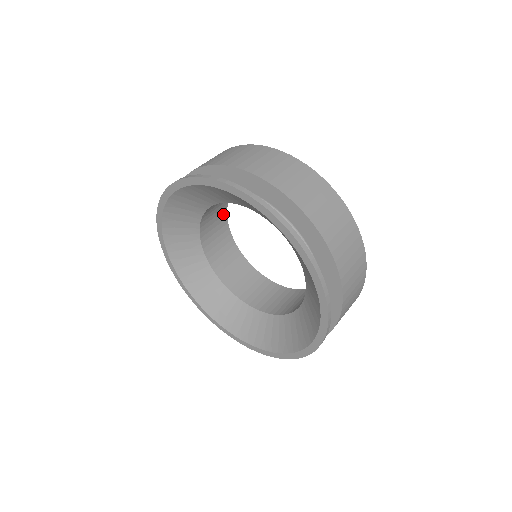
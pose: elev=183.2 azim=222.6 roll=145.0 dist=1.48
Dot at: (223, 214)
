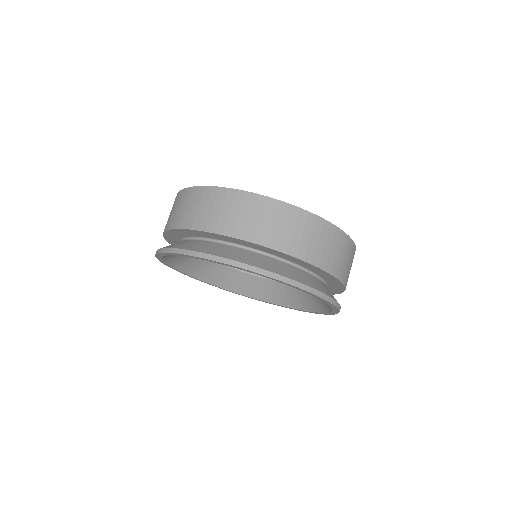
Dot at: occluded
